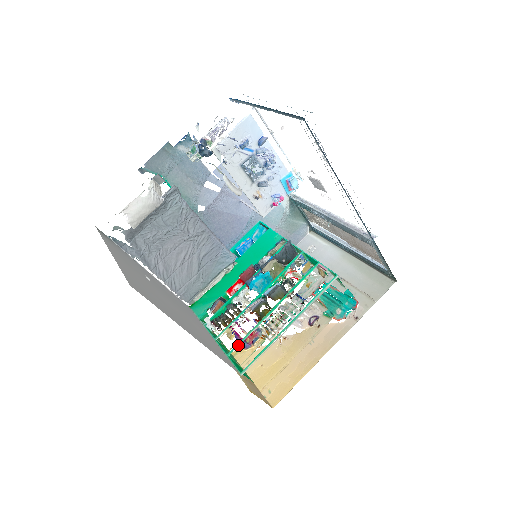
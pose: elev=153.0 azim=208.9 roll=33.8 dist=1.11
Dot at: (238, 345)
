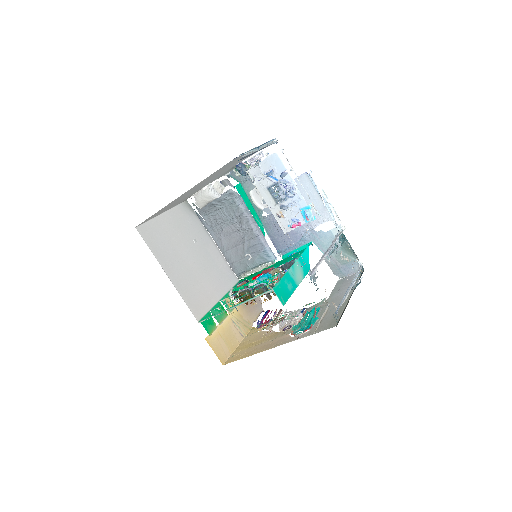
Dot at: (217, 308)
